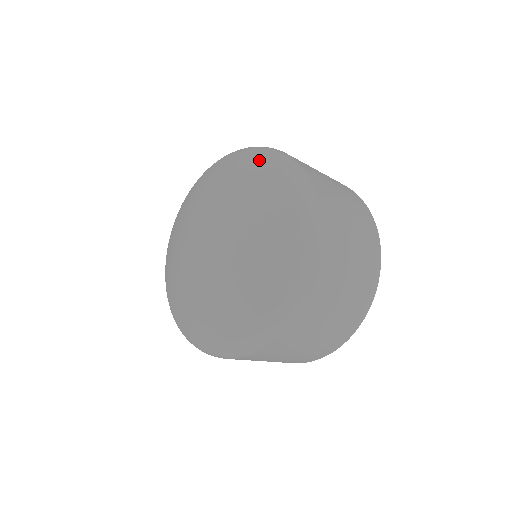
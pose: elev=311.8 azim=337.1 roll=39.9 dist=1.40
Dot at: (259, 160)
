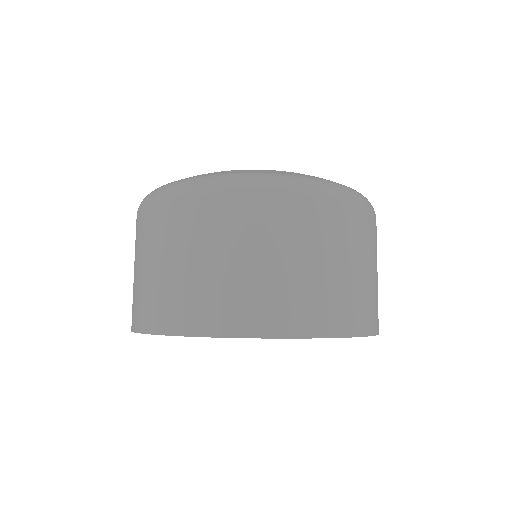
Dot at: occluded
